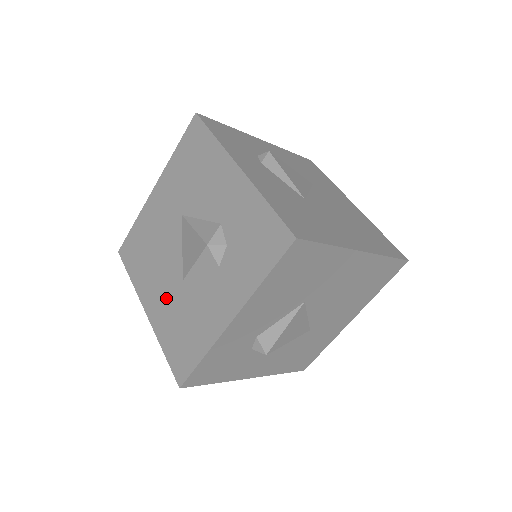
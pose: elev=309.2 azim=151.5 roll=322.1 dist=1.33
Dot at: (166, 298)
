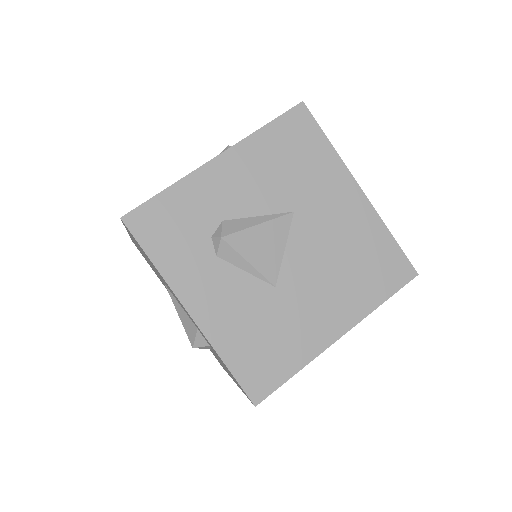
Dot at: occluded
